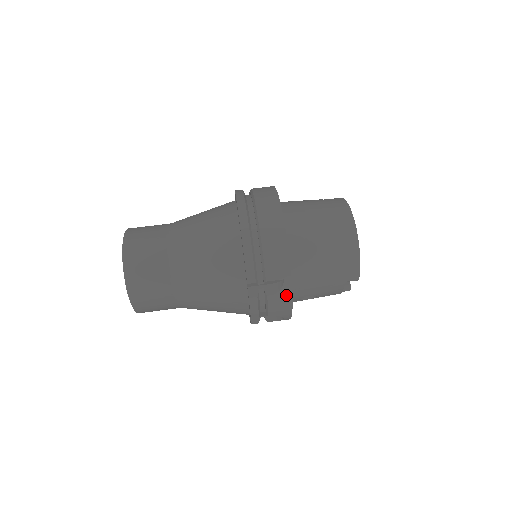
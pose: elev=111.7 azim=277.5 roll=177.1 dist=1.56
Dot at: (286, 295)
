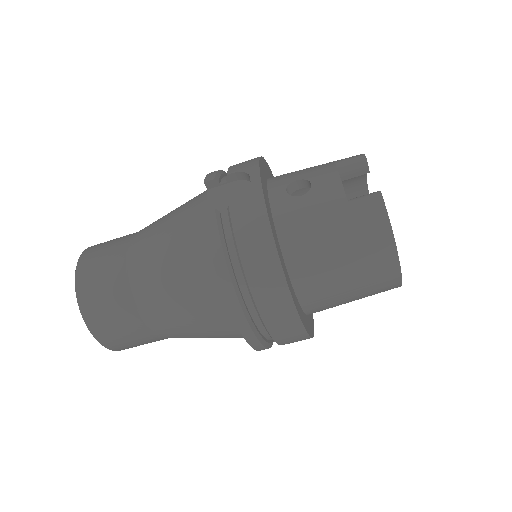
Dot at: occluded
